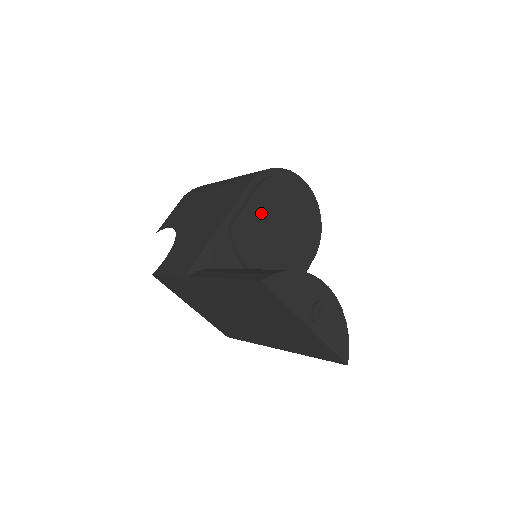
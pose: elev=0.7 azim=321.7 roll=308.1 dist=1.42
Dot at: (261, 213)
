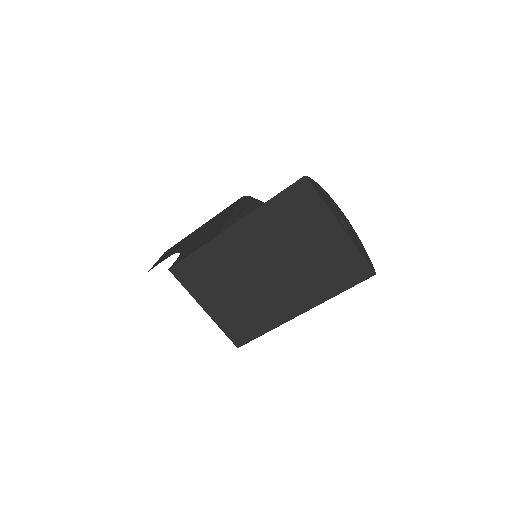
Dot at: occluded
